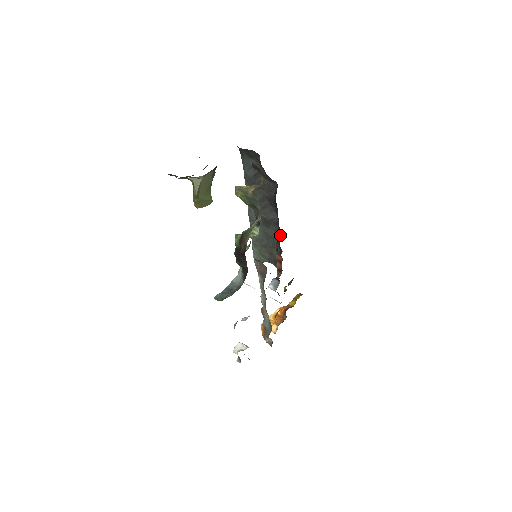
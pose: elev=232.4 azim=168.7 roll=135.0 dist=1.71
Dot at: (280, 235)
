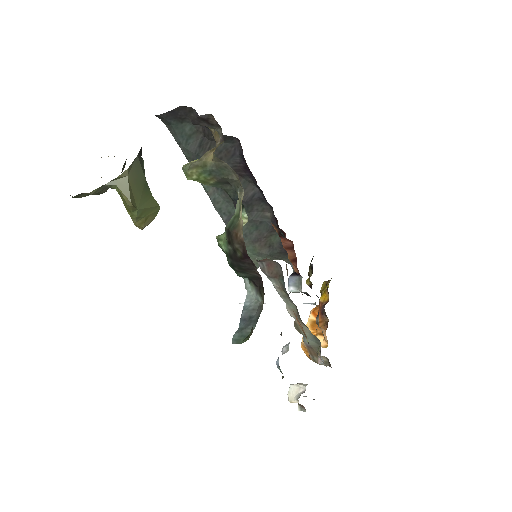
Dot at: (272, 213)
